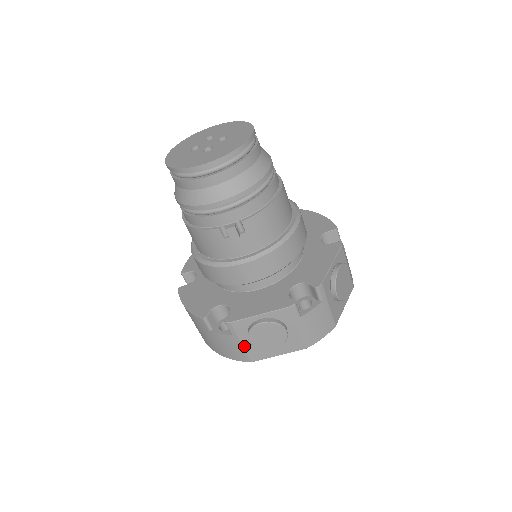
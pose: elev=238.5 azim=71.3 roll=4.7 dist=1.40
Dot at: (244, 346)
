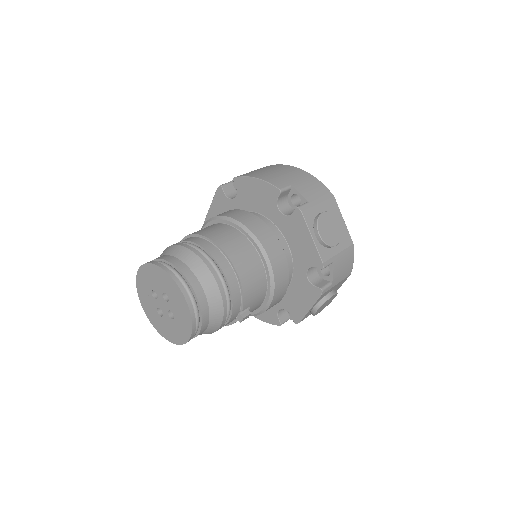
Dot at: occluded
